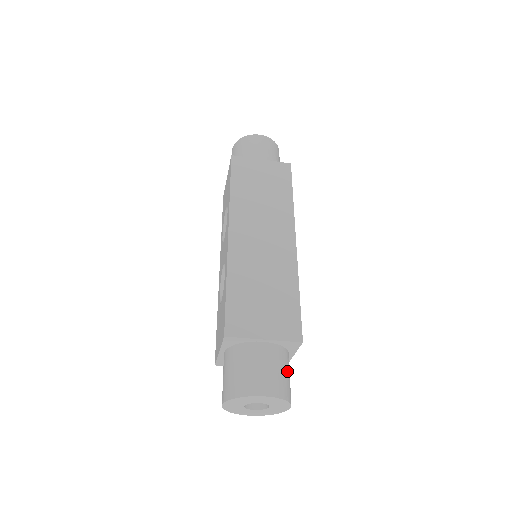
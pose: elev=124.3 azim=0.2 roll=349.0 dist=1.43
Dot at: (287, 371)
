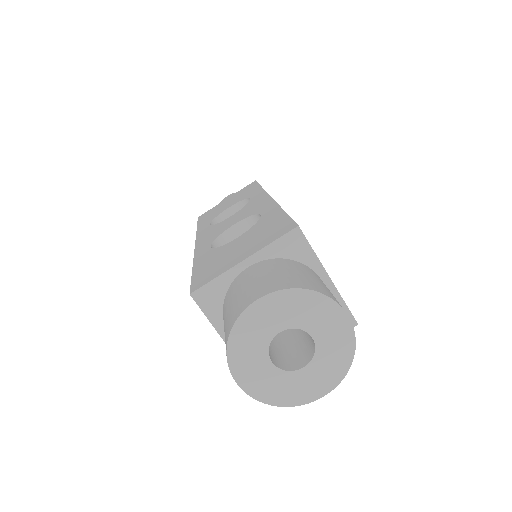
Dot at: occluded
